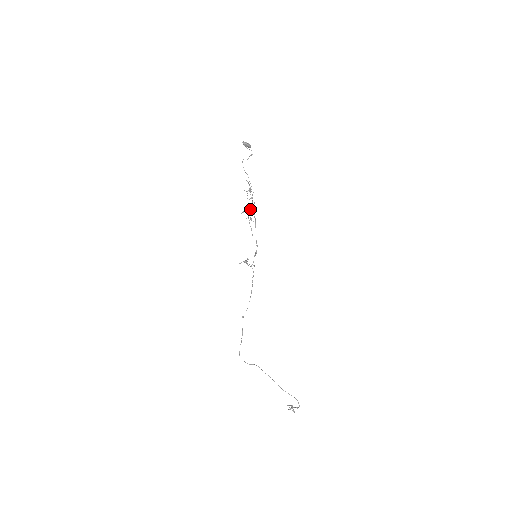
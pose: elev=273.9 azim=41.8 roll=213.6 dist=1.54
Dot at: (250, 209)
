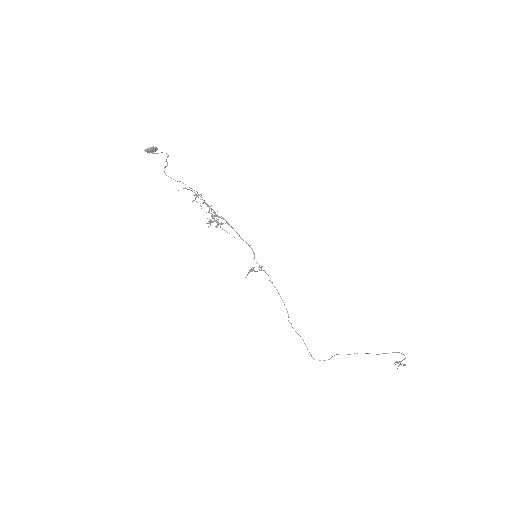
Dot at: (213, 215)
